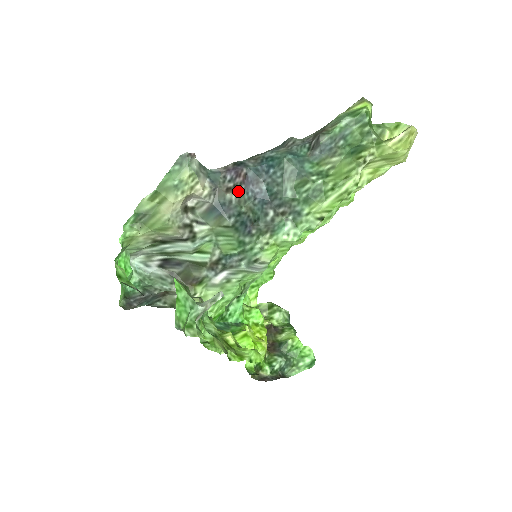
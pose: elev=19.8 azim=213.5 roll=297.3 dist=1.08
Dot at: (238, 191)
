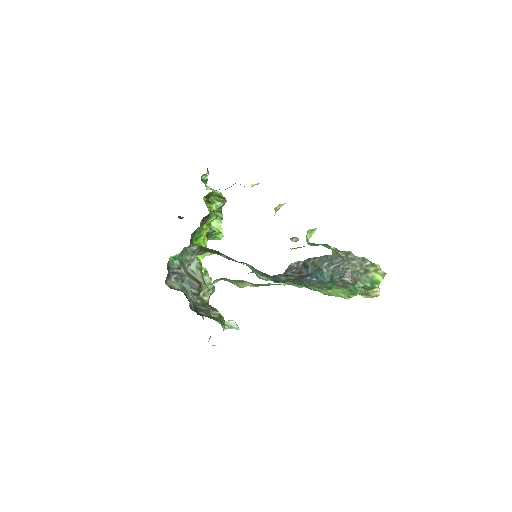
Dot at: (290, 278)
